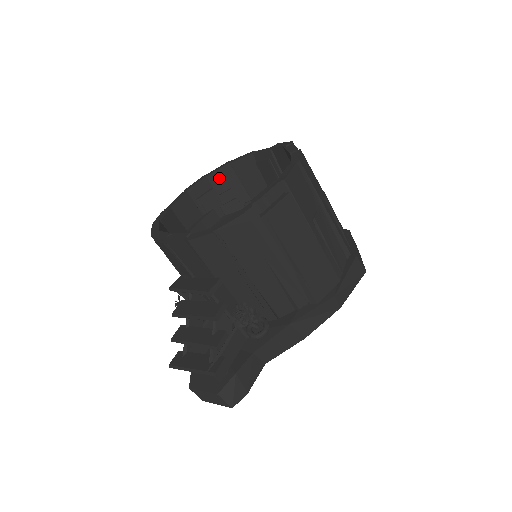
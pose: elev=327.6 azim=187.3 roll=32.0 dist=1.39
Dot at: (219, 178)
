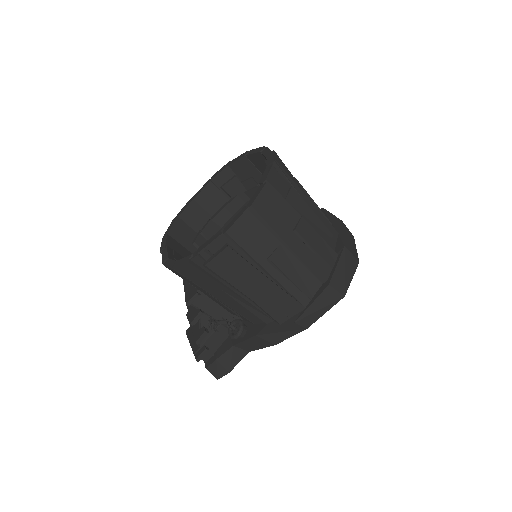
Dot at: (239, 167)
